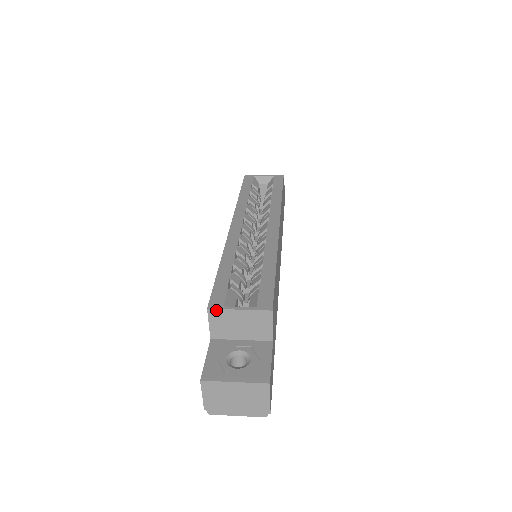
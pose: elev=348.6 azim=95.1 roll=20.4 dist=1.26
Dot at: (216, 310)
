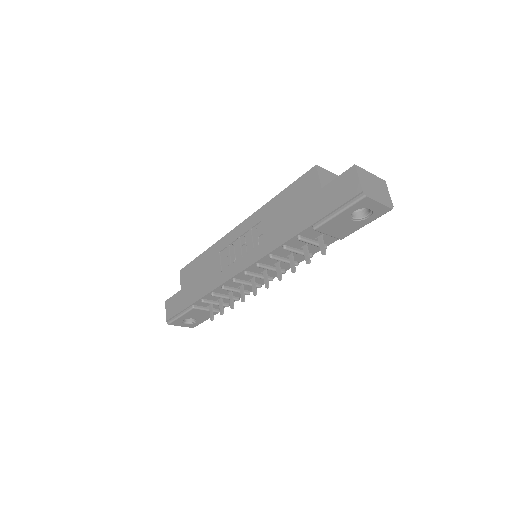
Dot at: (320, 168)
